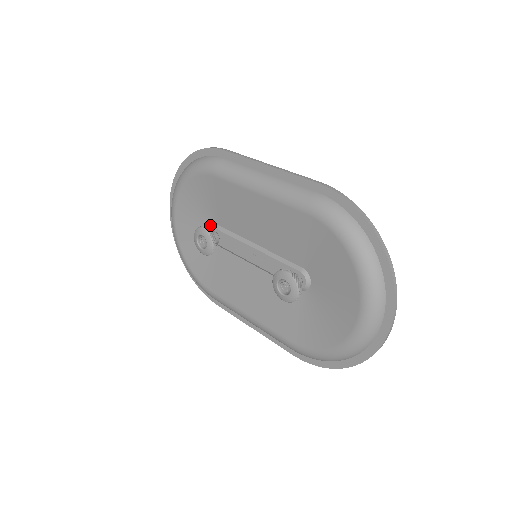
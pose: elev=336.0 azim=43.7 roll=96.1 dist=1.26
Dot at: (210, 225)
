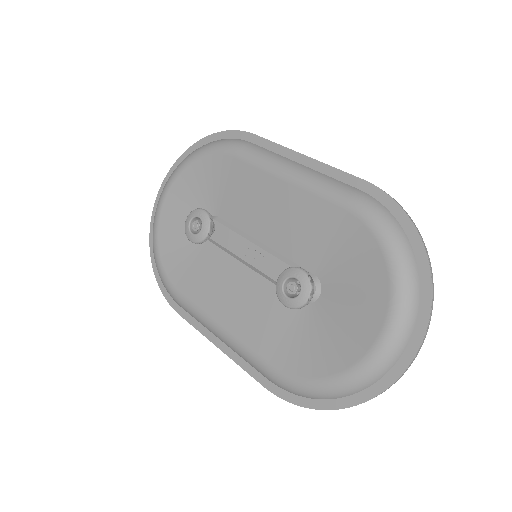
Dot at: occluded
